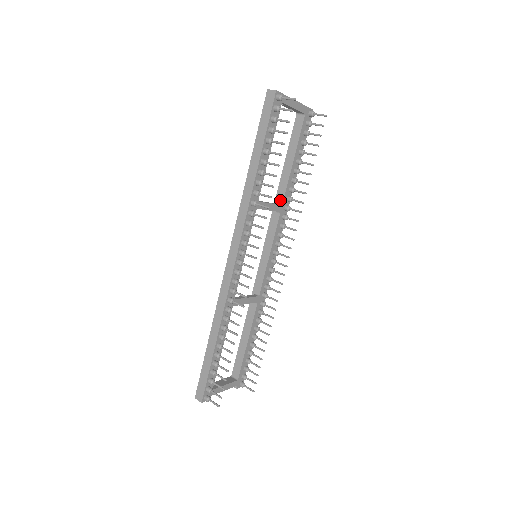
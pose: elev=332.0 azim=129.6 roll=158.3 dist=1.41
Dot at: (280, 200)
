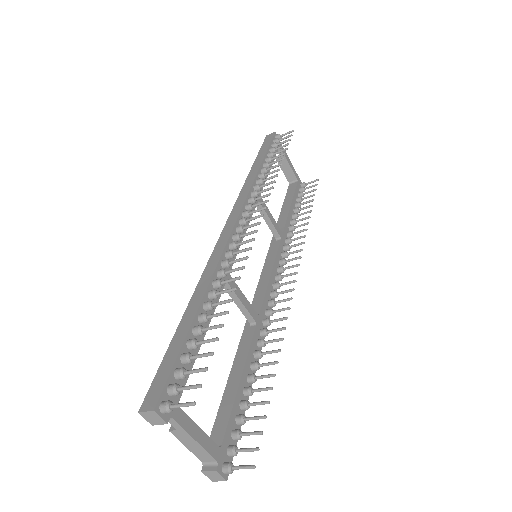
Dot at: occluded
